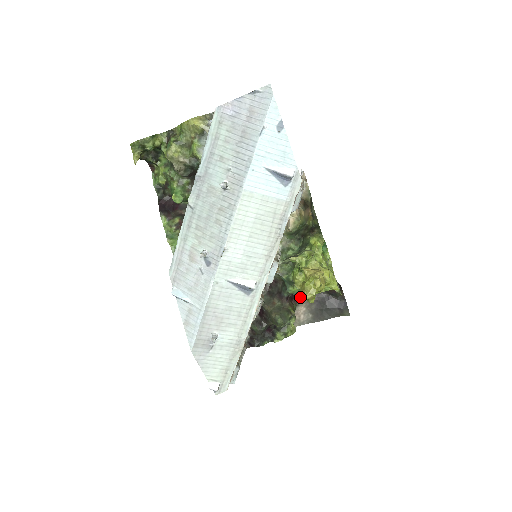
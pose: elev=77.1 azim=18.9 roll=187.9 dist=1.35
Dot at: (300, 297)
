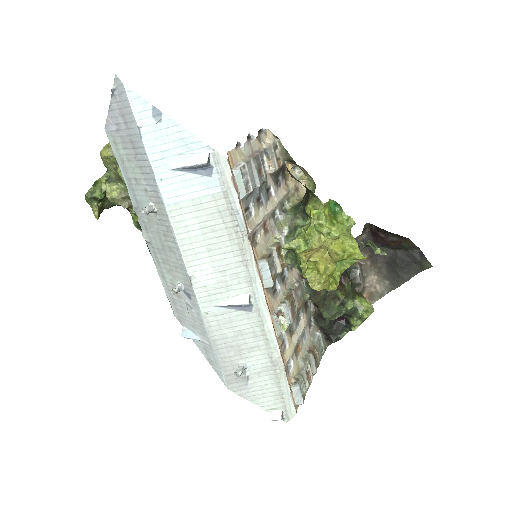
Dot at: (363, 266)
